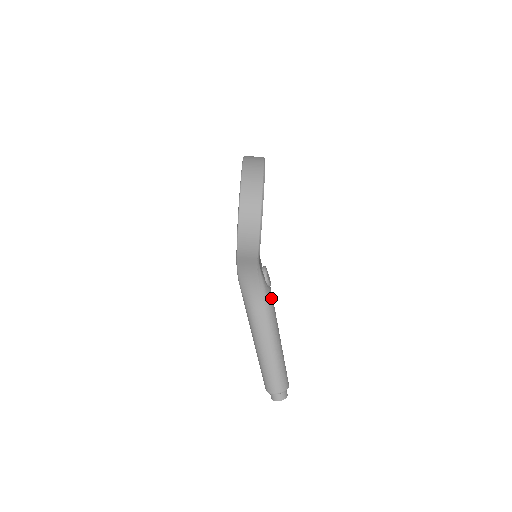
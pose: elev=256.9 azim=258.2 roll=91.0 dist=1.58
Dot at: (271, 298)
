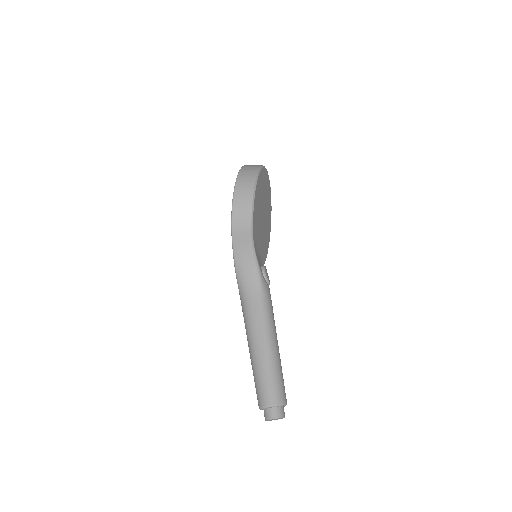
Dot at: (268, 294)
